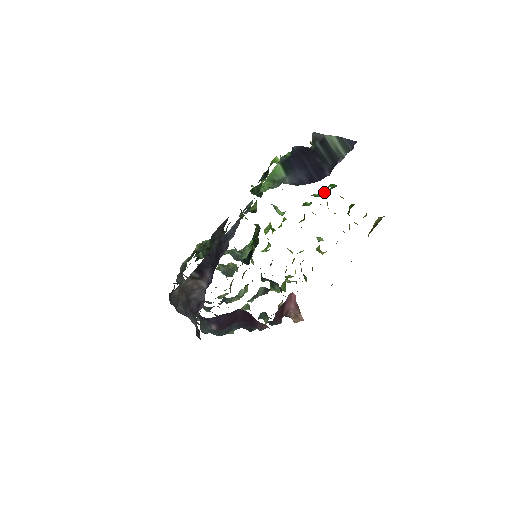
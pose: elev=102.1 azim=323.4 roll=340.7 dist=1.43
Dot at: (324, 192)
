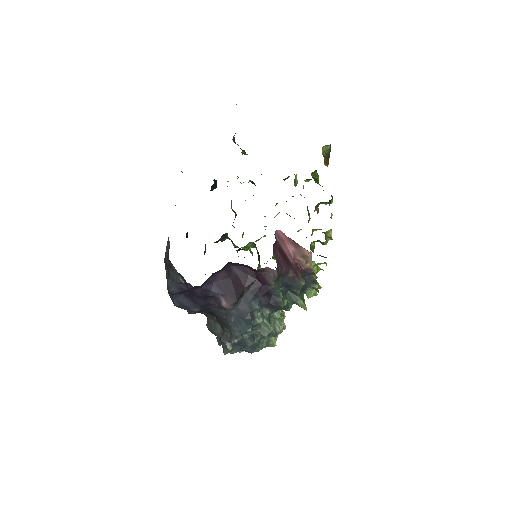
Dot at: occluded
